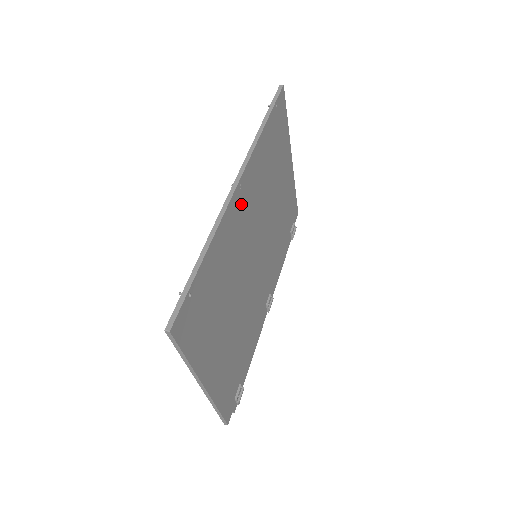
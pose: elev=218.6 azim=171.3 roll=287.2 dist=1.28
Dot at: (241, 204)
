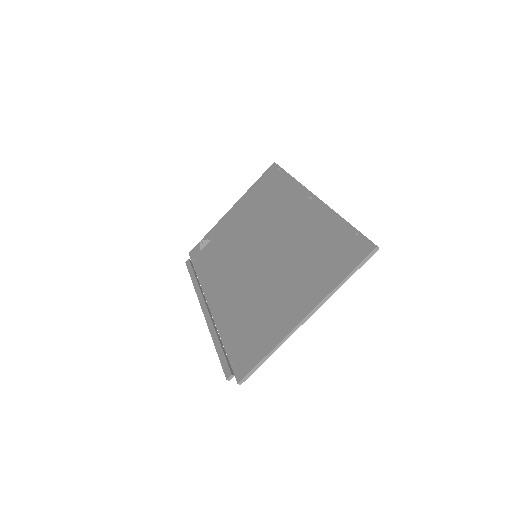
Dot at: occluded
